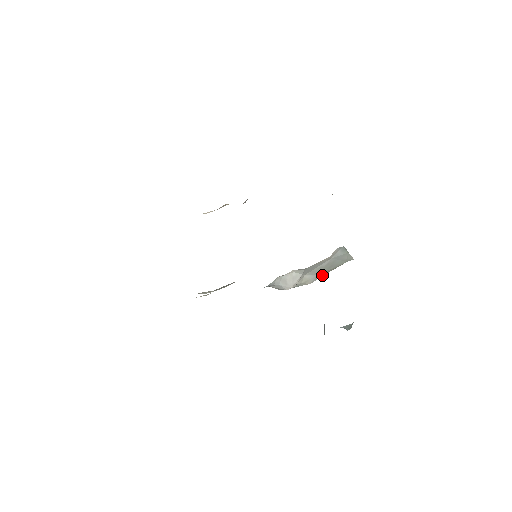
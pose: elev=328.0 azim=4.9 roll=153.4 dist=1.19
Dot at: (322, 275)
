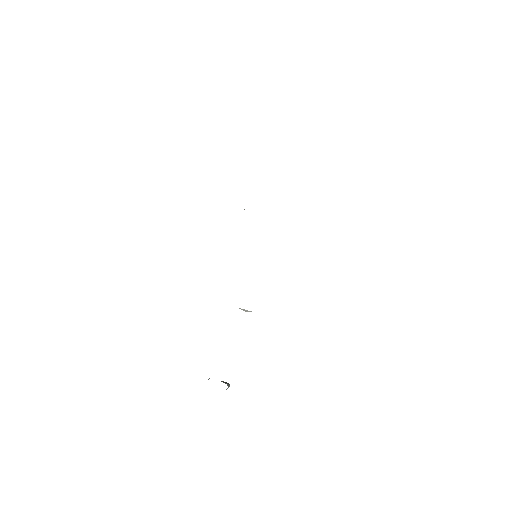
Dot at: occluded
